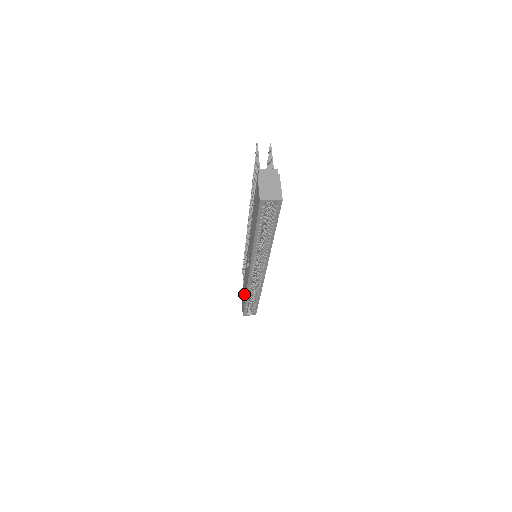
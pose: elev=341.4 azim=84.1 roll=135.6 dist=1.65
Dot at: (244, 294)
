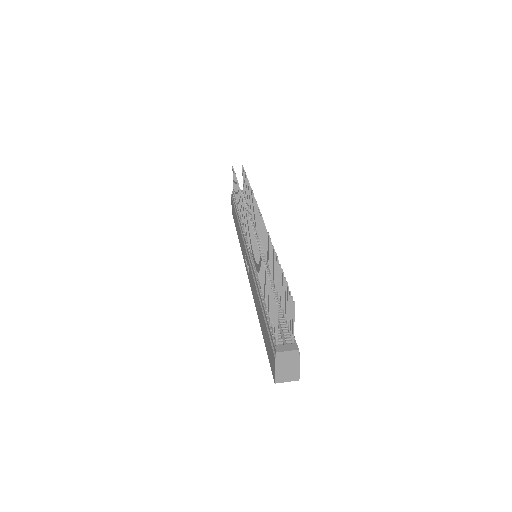
Dot at: occluded
